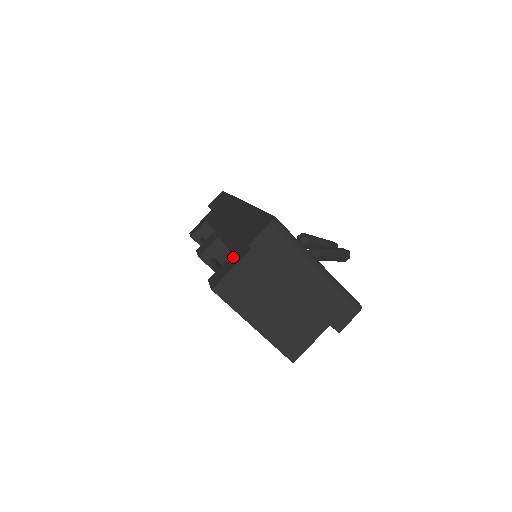
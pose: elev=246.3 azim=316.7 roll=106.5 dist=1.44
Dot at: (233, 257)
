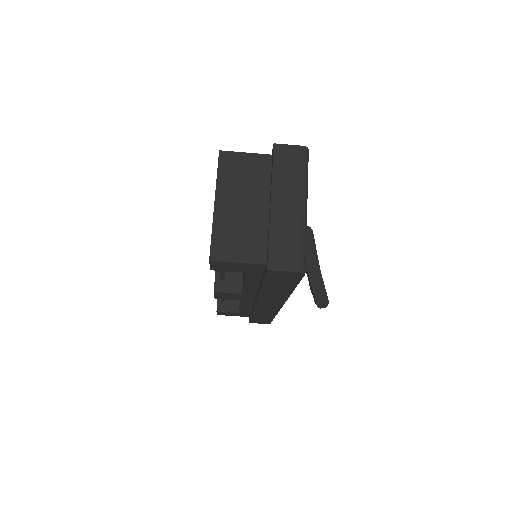
Dot at: occluded
